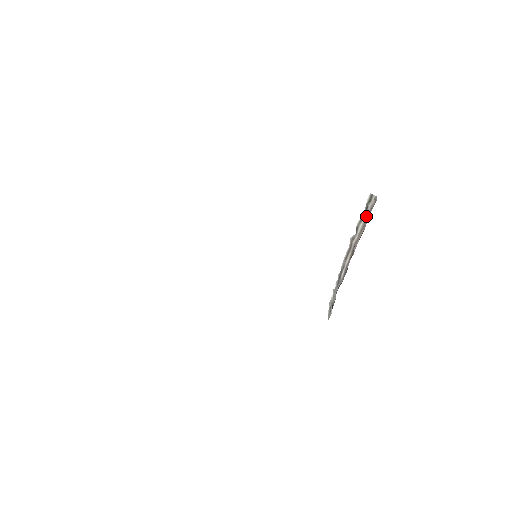
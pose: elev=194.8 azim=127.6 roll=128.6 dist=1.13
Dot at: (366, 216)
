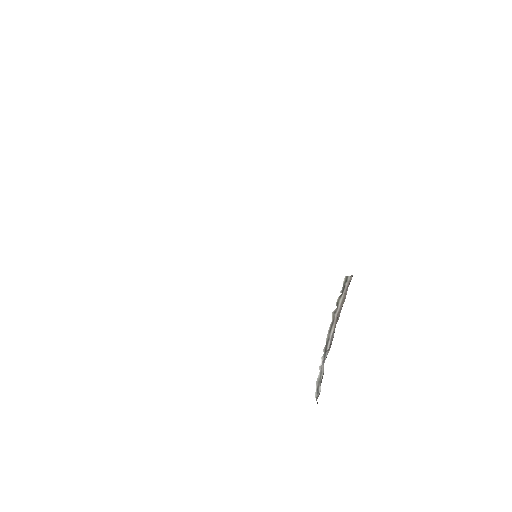
Dot at: (345, 291)
